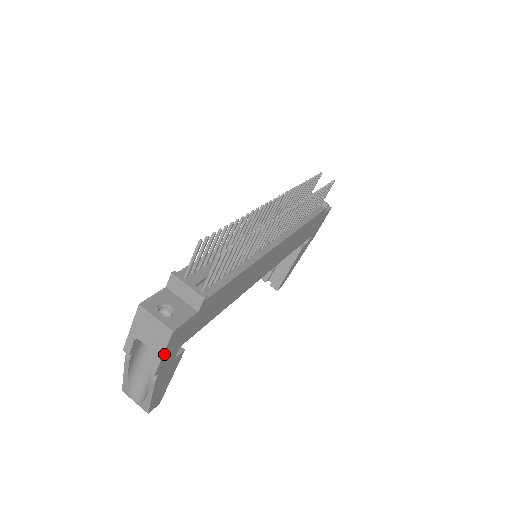
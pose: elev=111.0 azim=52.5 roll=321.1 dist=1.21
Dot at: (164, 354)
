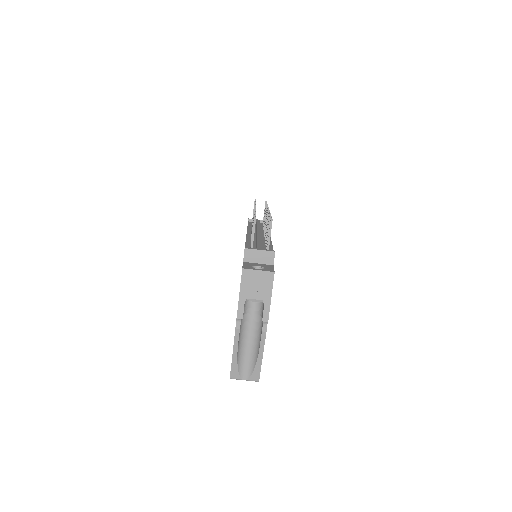
Dot at: occluded
